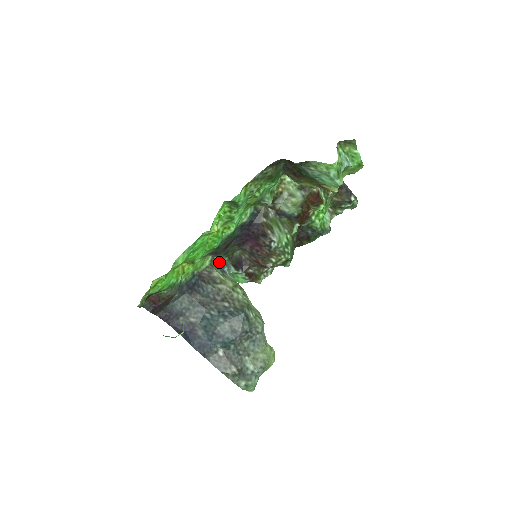
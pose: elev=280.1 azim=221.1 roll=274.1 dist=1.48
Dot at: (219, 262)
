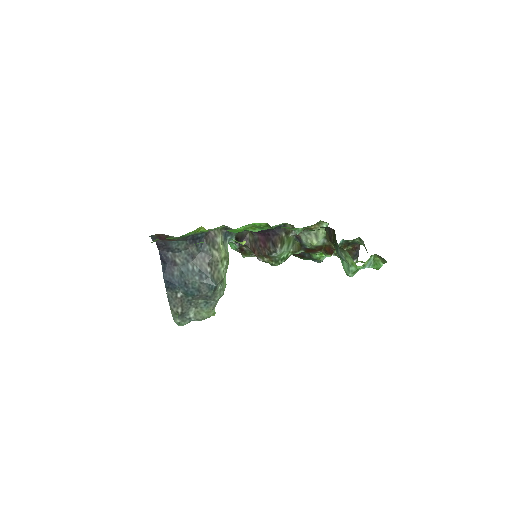
Dot at: occluded
